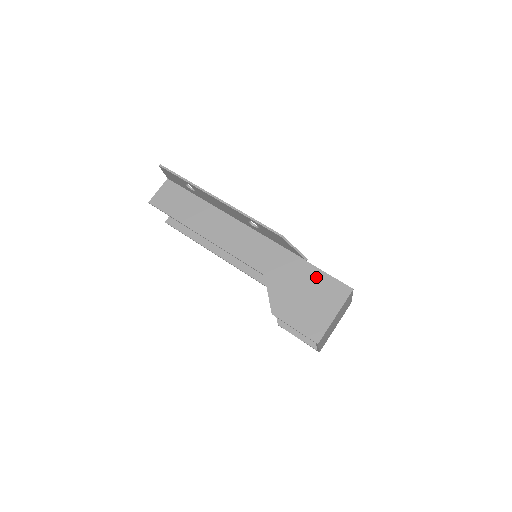
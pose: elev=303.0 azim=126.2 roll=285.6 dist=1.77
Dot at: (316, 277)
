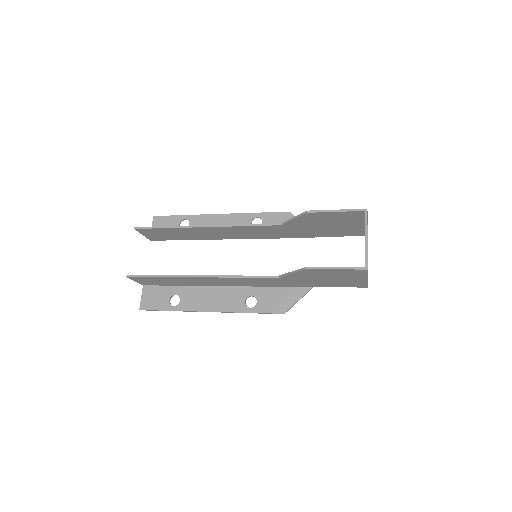
Dot at: occluded
